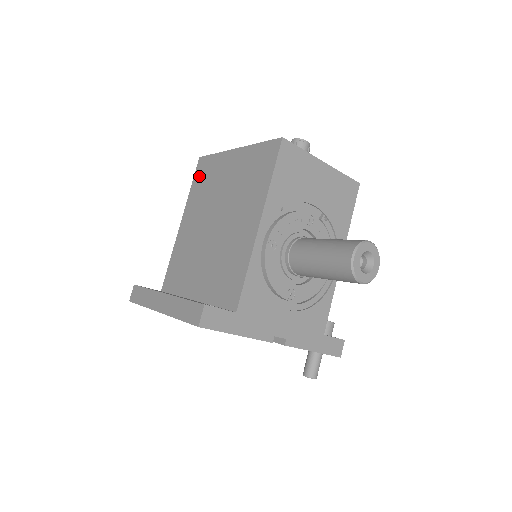
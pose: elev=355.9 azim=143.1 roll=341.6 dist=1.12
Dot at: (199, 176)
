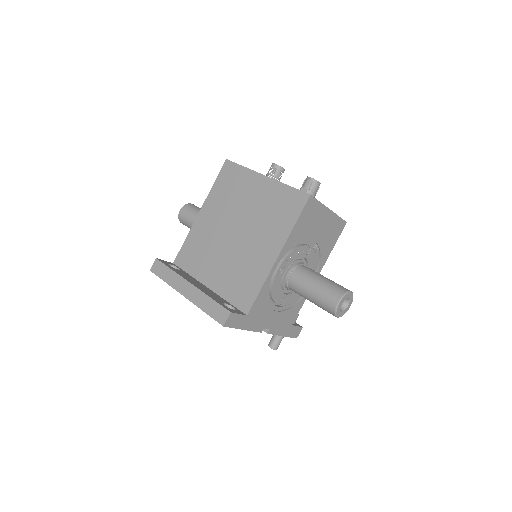
Dot at: (224, 178)
